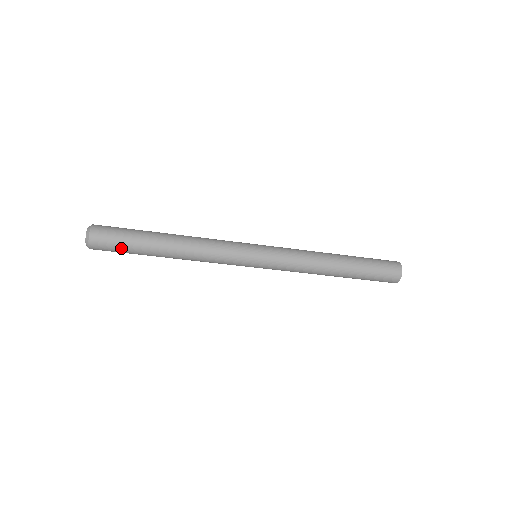
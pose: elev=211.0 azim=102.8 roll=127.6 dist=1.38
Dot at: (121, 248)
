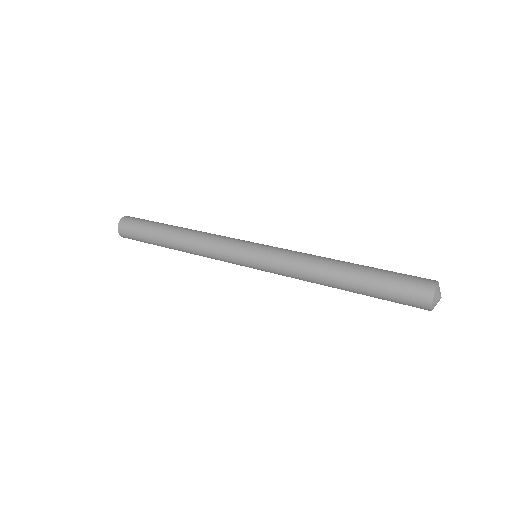
Dot at: occluded
